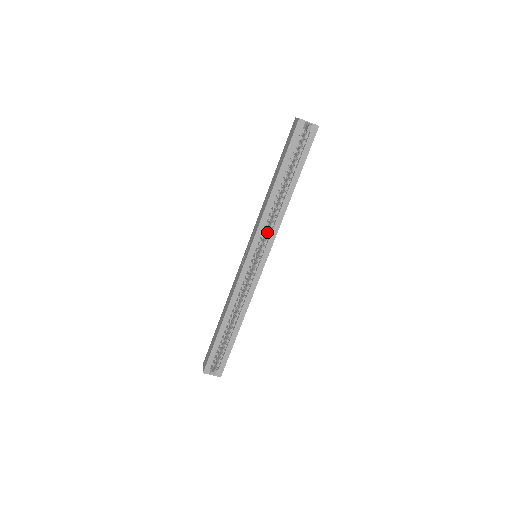
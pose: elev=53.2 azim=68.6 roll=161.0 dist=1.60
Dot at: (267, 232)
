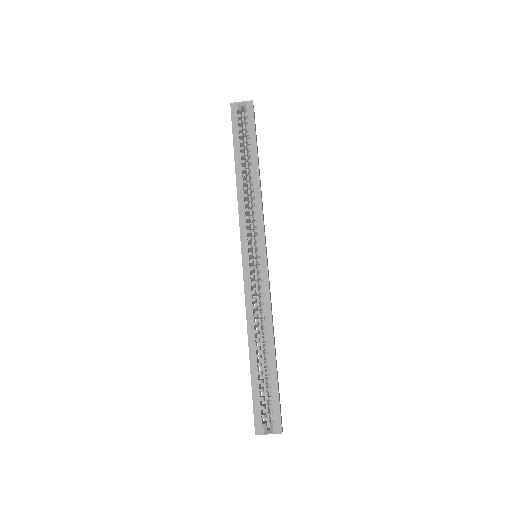
Dot at: occluded
